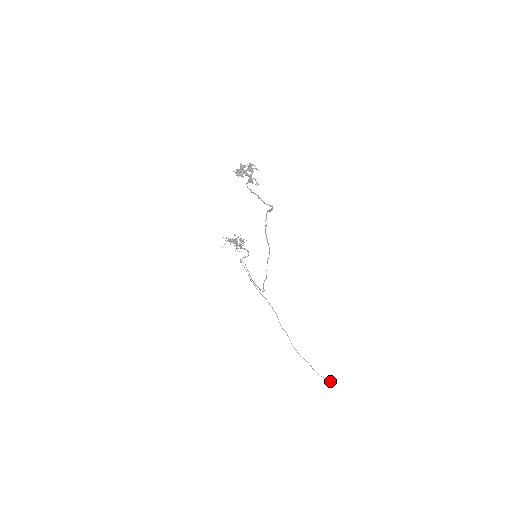
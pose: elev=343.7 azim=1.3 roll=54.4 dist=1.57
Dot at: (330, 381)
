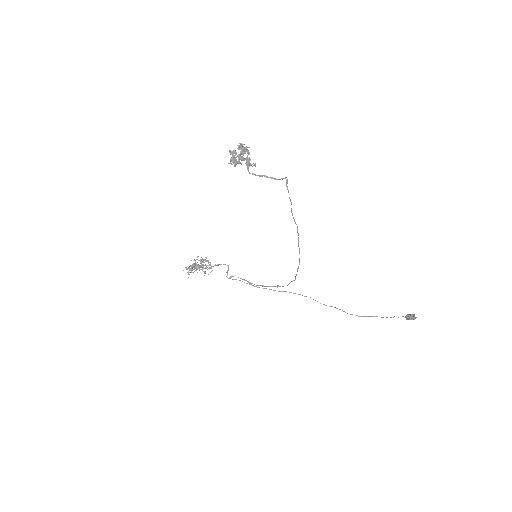
Dot at: (413, 314)
